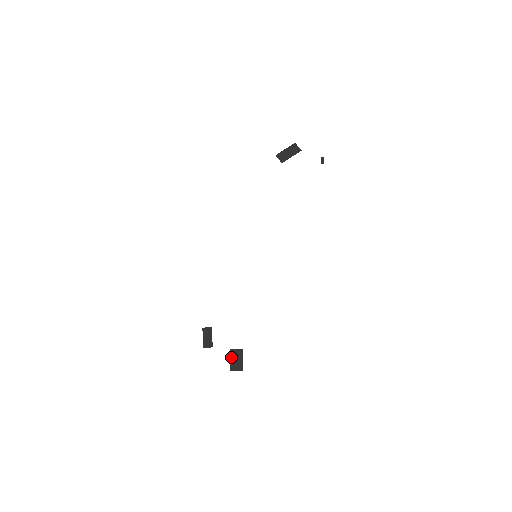
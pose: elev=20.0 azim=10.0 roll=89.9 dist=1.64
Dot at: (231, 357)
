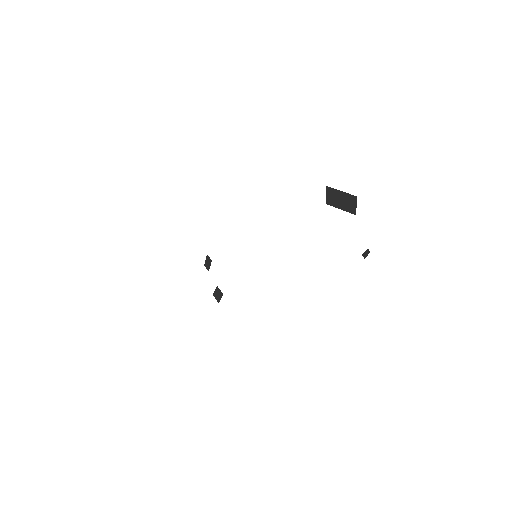
Dot at: (216, 289)
